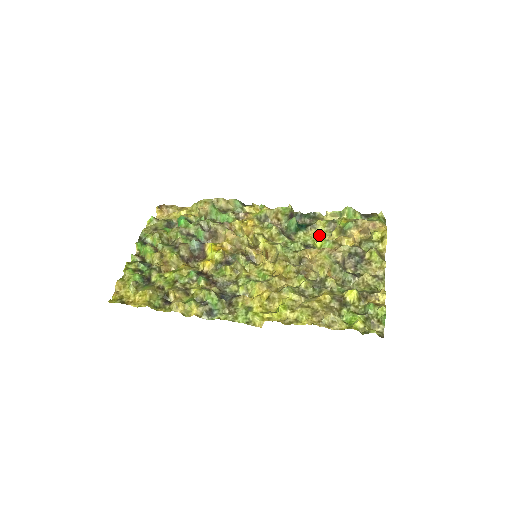
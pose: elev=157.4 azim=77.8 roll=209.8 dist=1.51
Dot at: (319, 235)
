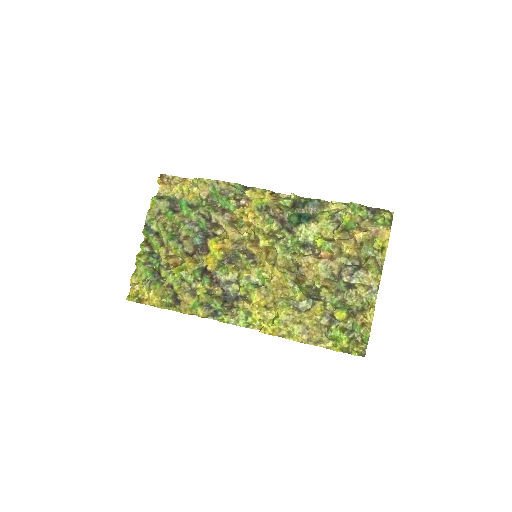
Dot at: (321, 229)
